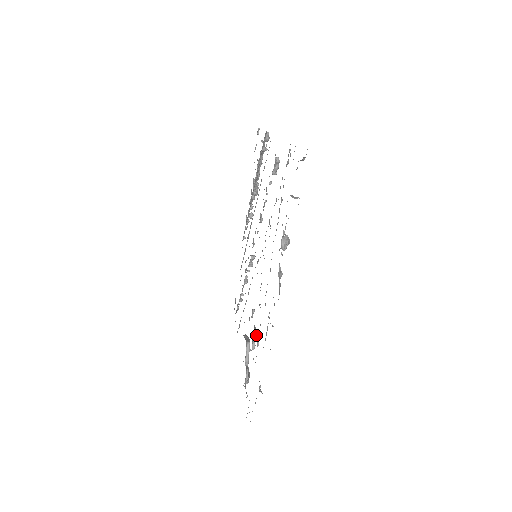
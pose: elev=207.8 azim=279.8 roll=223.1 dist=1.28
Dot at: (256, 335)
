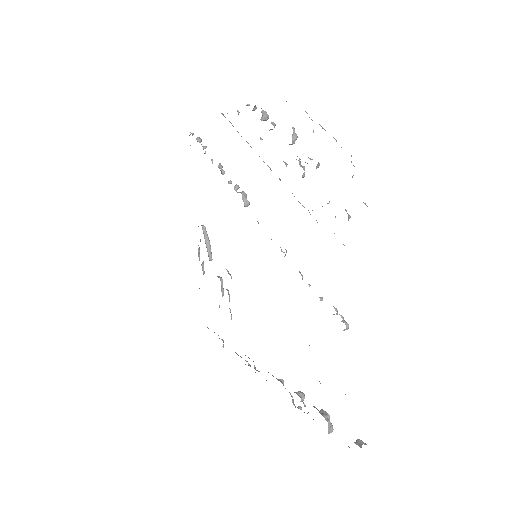
Dot at: occluded
